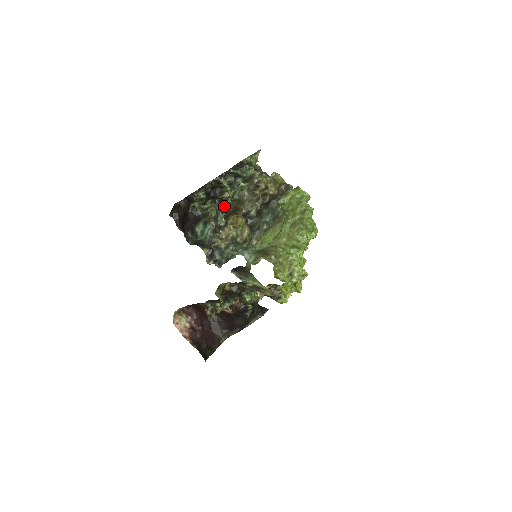
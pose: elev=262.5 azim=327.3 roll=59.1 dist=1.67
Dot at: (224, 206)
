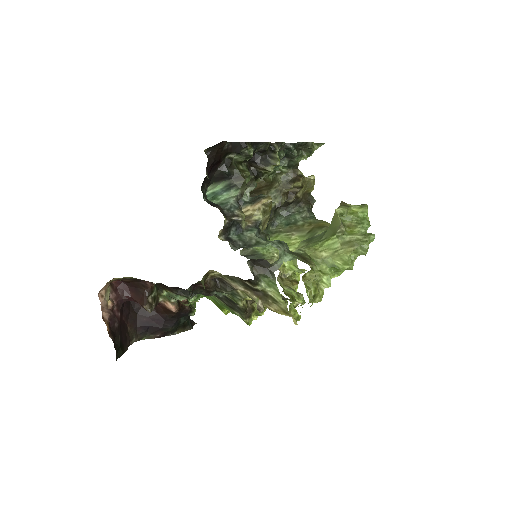
Dot at: occluded
